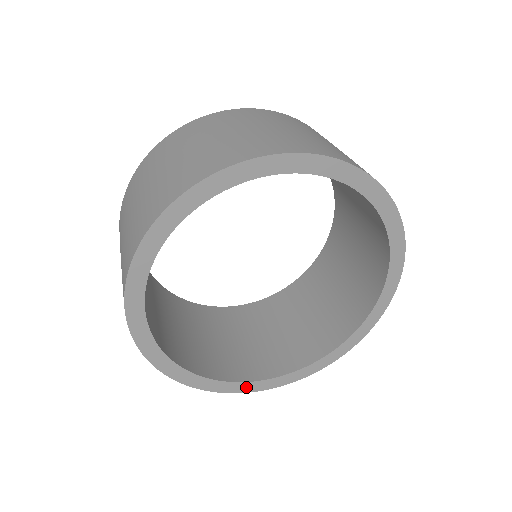
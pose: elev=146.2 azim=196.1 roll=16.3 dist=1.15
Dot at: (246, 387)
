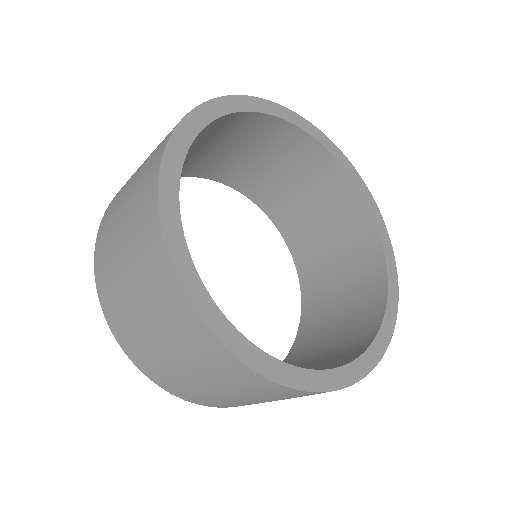
Dot at: (274, 369)
